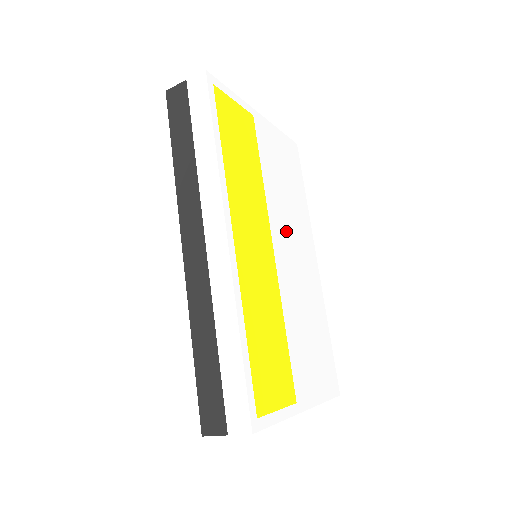
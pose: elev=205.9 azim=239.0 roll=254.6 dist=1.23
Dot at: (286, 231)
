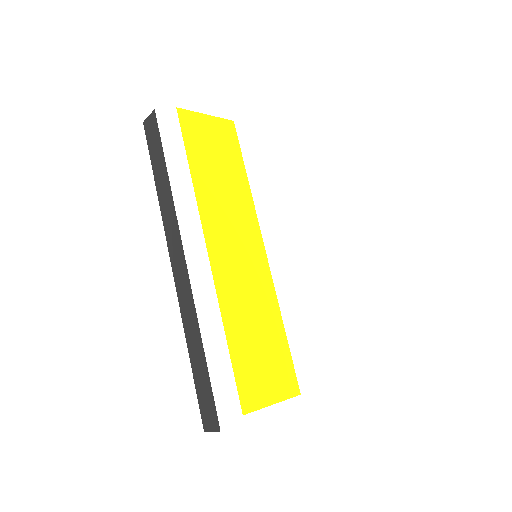
Dot at: (284, 226)
